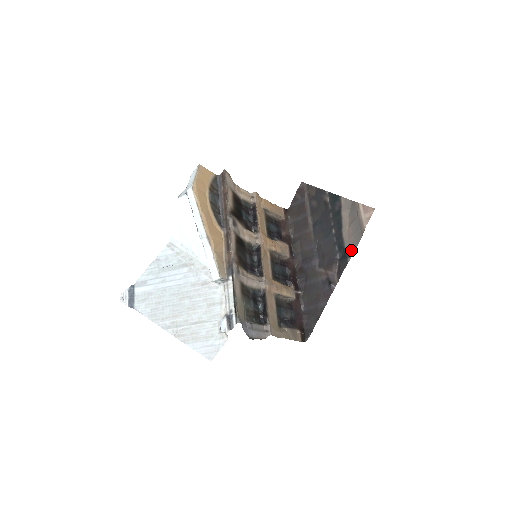
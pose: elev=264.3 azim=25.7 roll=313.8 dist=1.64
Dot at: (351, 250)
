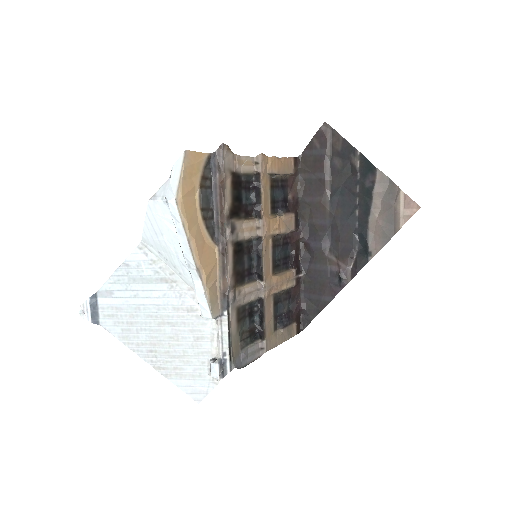
Dot at: (375, 247)
